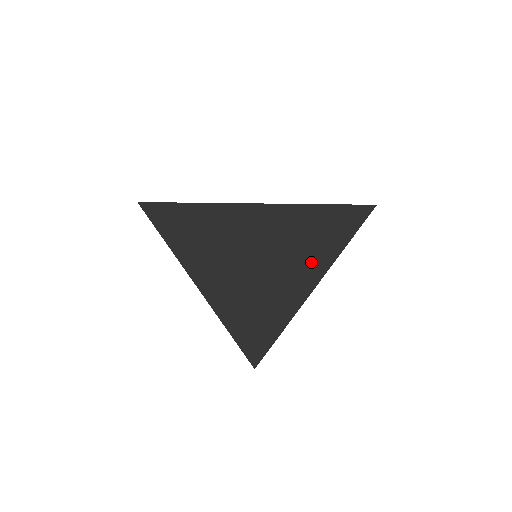
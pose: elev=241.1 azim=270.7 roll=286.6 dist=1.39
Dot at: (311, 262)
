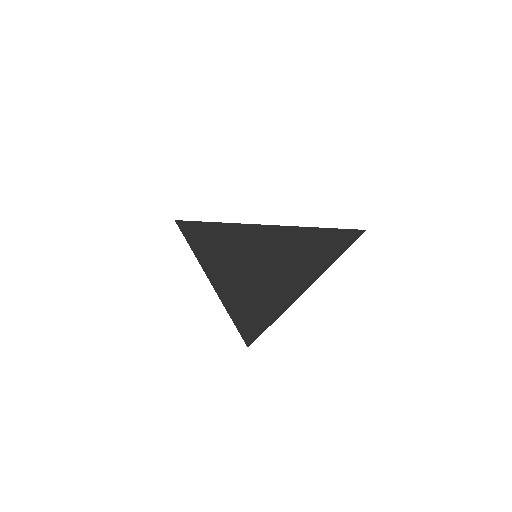
Dot at: (308, 269)
